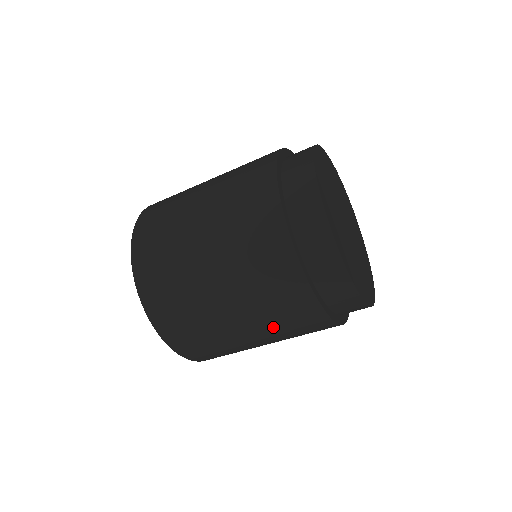
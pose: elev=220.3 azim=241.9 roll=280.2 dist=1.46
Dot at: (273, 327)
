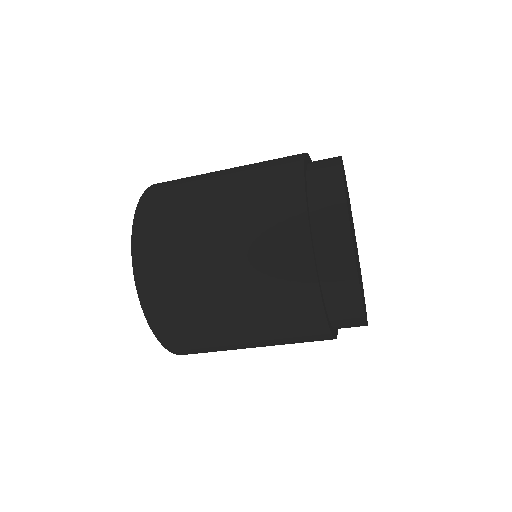
Dot at: (258, 298)
